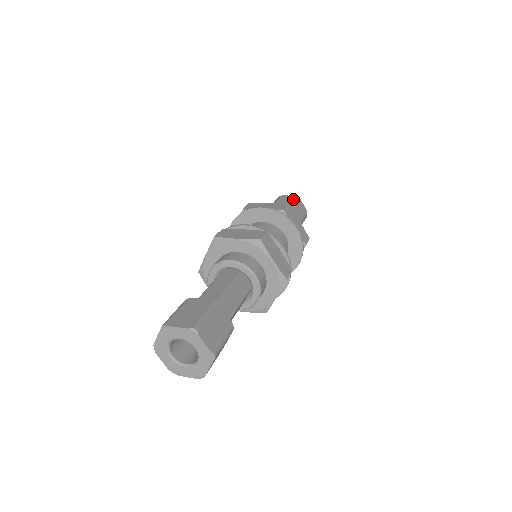
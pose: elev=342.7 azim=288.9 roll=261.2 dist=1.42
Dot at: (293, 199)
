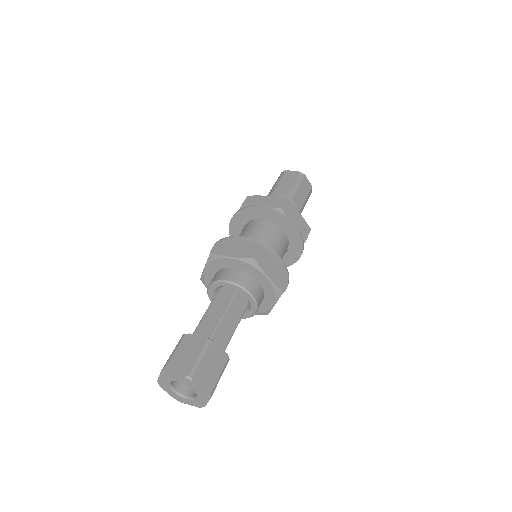
Dot at: (278, 178)
